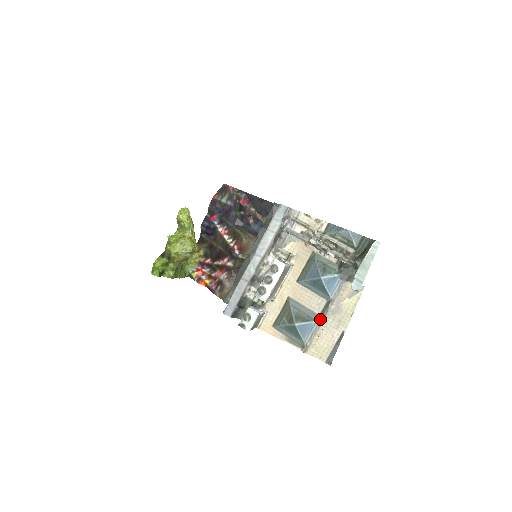
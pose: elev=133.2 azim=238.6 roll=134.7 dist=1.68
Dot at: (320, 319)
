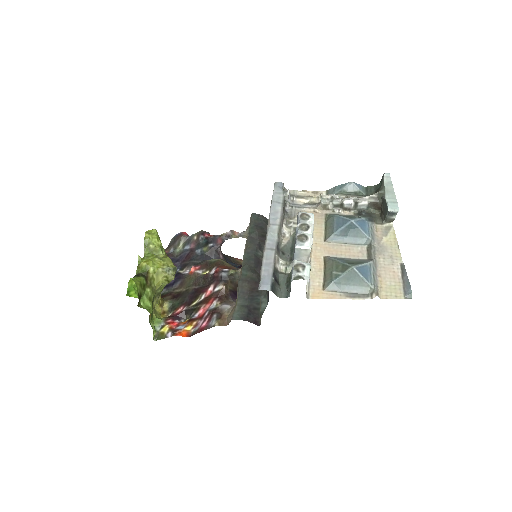
Dot at: (372, 259)
